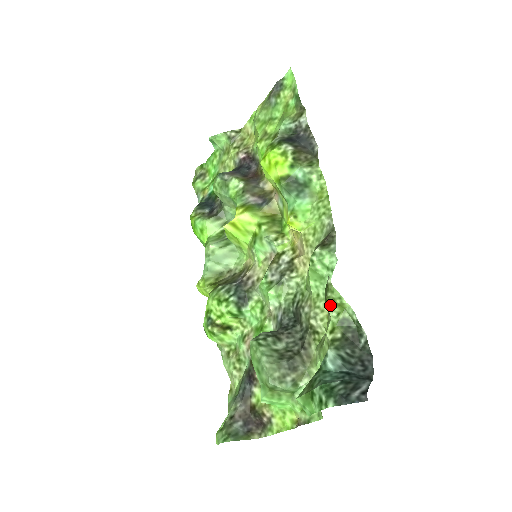
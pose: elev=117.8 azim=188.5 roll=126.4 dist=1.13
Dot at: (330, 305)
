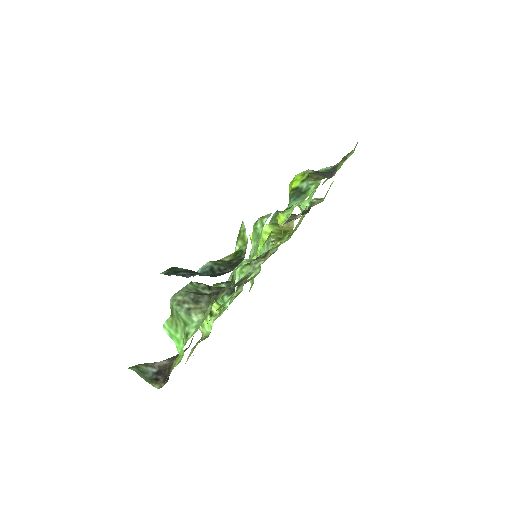
Dot at: (238, 239)
